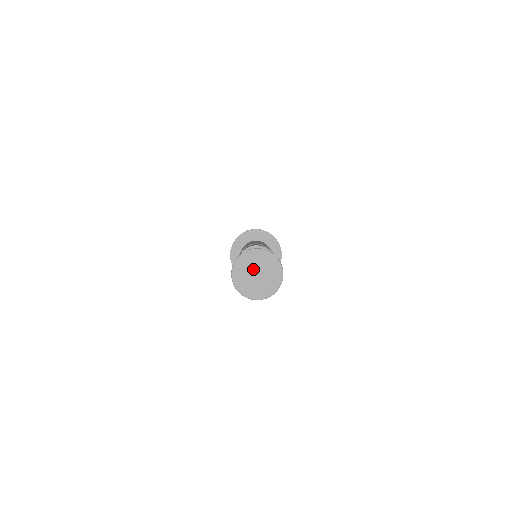
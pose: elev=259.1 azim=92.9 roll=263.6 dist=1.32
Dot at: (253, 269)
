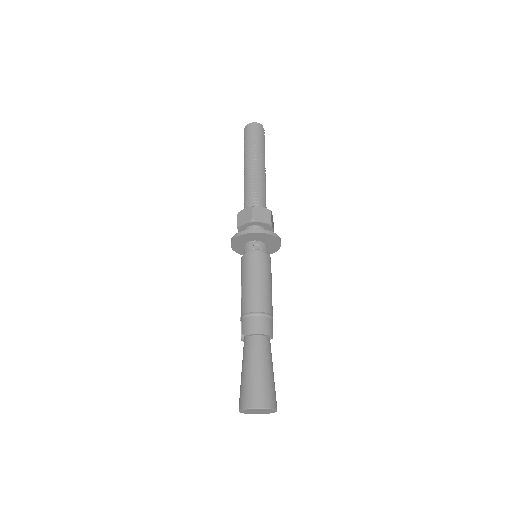
Dot at: (256, 411)
